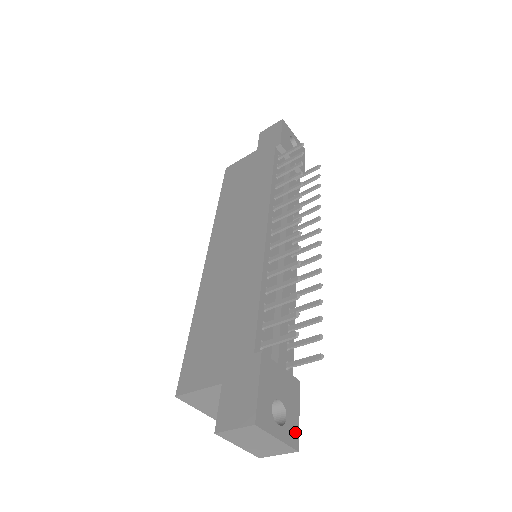
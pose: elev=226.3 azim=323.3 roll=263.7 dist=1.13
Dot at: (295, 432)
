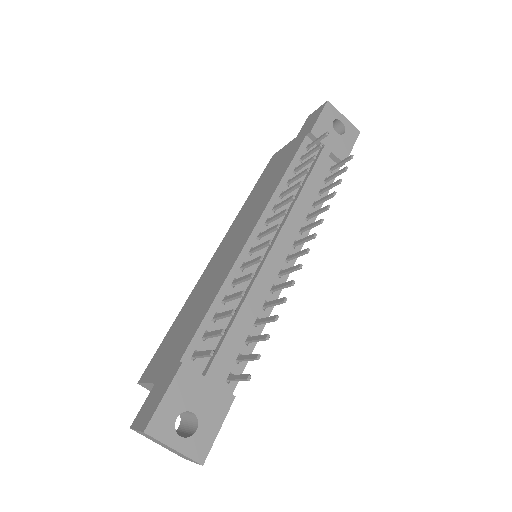
Dot at: (205, 446)
